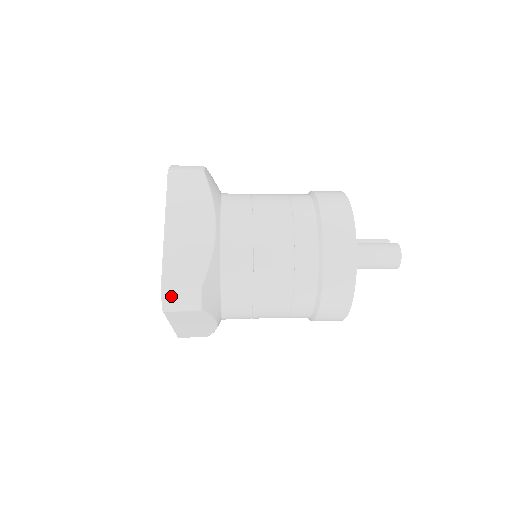
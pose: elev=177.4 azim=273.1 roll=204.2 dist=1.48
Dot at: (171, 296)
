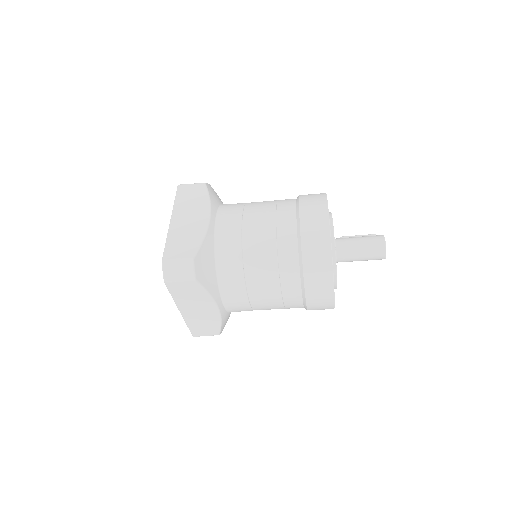
Dot at: (170, 267)
